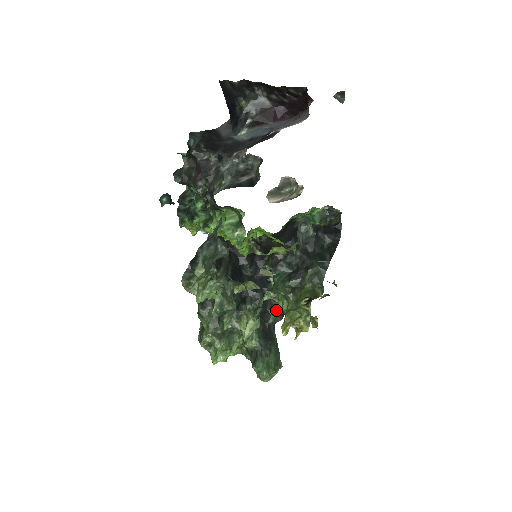
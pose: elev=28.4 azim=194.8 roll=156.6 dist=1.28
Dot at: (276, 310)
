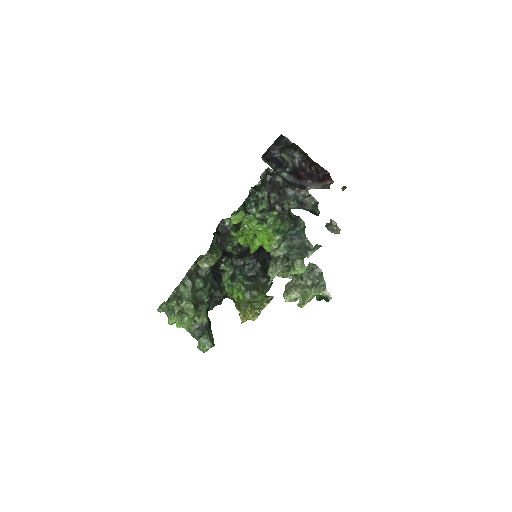
Dot at: (216, 300)
